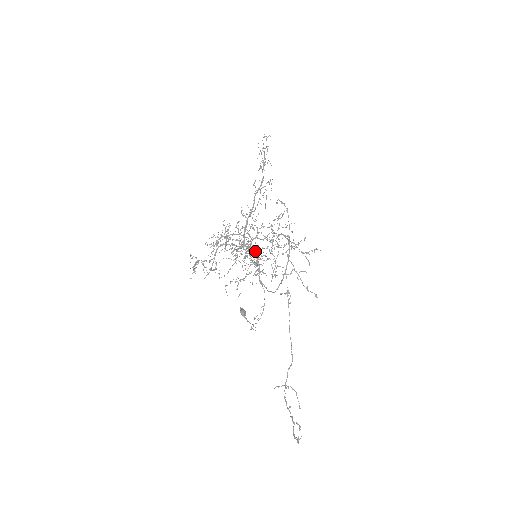
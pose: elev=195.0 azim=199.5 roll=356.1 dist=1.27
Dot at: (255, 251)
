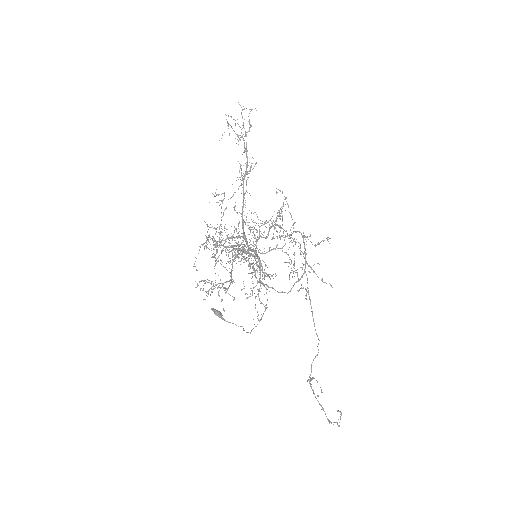
Dot at: (263, 253)
